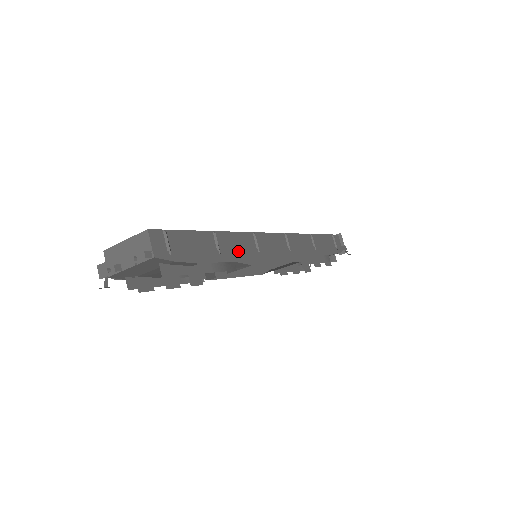
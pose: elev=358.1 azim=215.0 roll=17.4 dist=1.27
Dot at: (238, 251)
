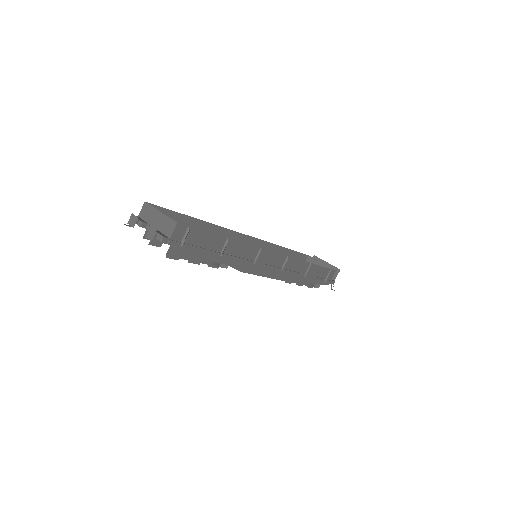
Dot at: (237, 258)
